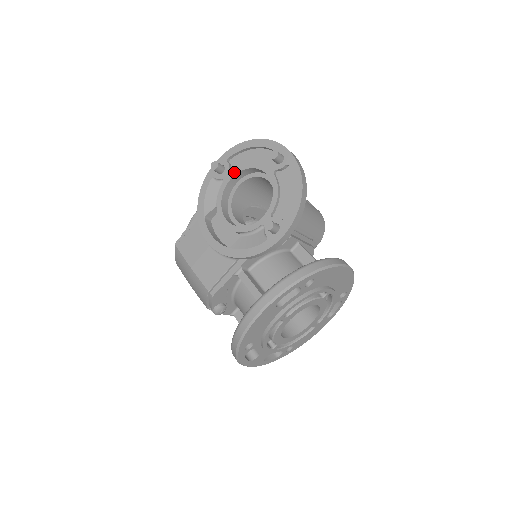
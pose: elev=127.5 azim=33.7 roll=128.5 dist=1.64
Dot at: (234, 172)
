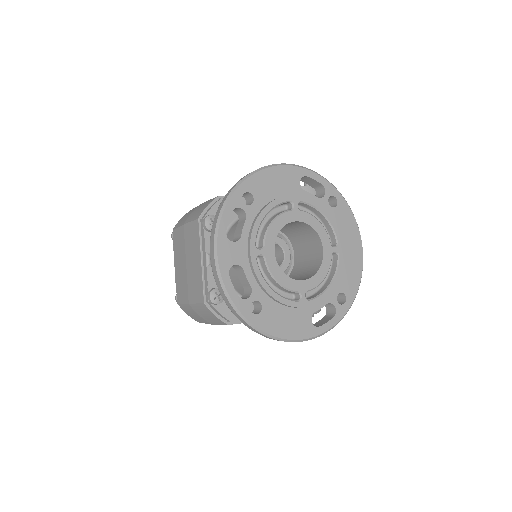
Dot at: occluded
